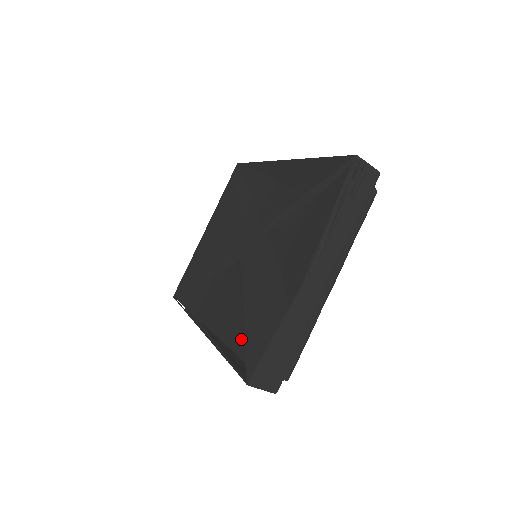
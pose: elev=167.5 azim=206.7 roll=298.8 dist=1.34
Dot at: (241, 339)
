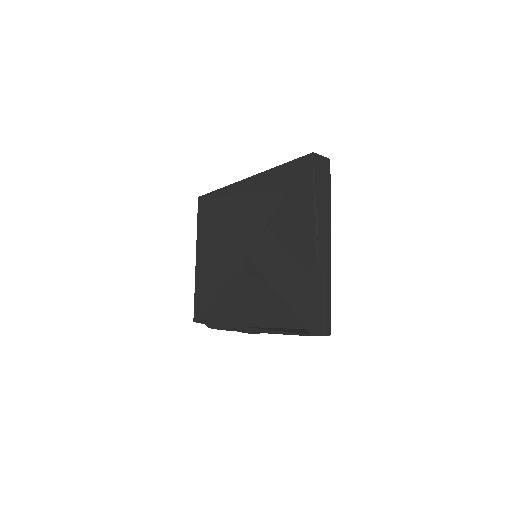
Dot at: (282, 315)
